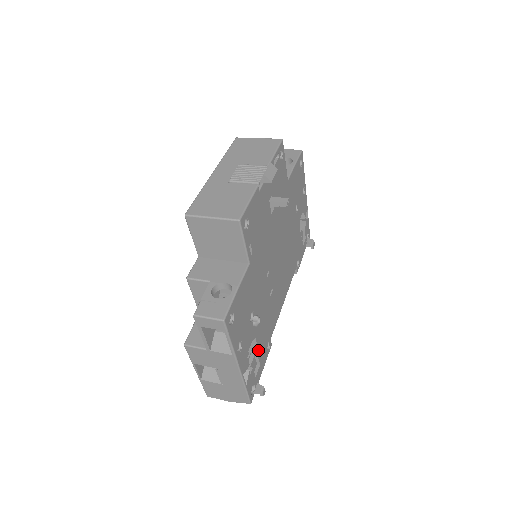
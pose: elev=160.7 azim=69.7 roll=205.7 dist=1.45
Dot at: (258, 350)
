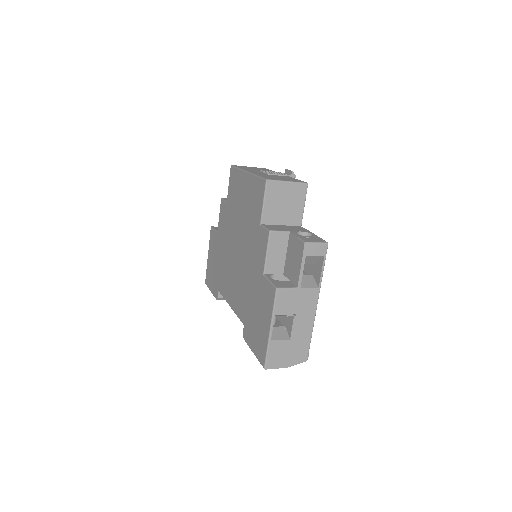
Dot at: occluded
